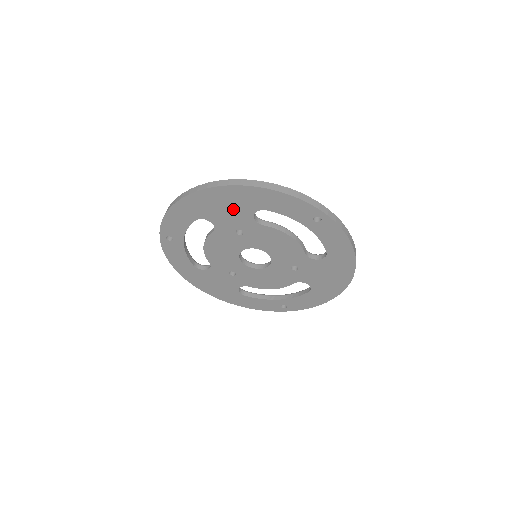
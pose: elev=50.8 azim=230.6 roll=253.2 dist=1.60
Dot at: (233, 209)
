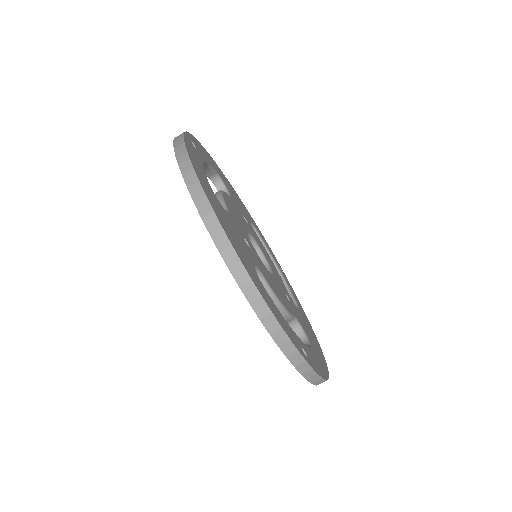
Dot at: occluded
